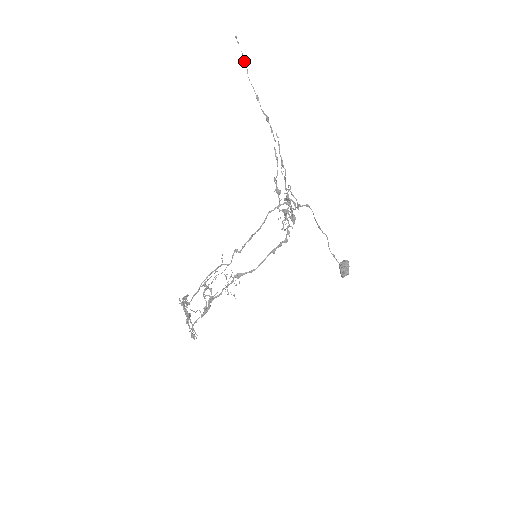
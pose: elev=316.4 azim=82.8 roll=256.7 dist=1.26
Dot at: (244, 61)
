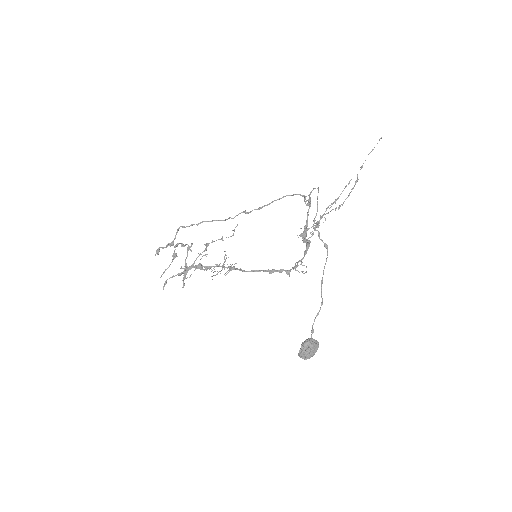
Dot at: occluded
